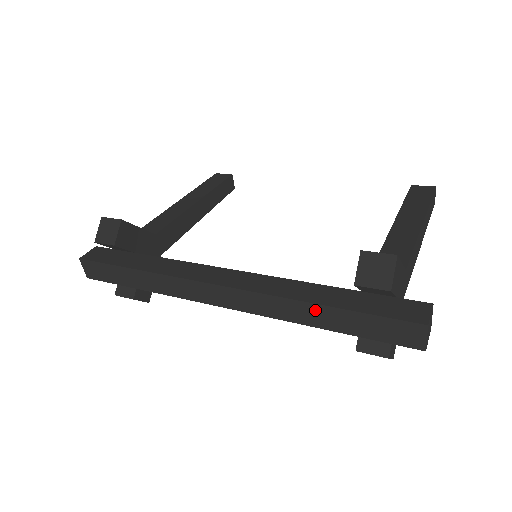
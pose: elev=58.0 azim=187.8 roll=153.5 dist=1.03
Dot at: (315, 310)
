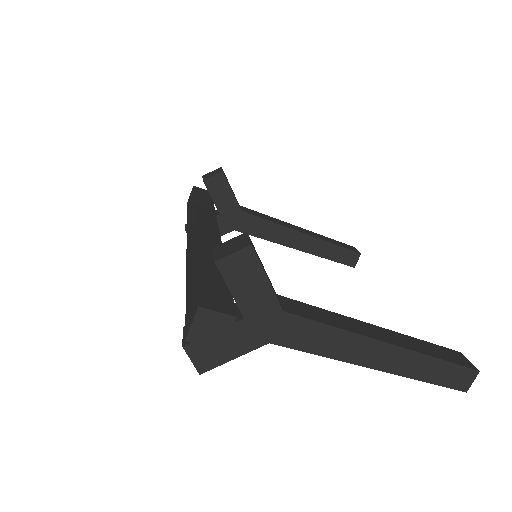
Dot at: (194, 264)
